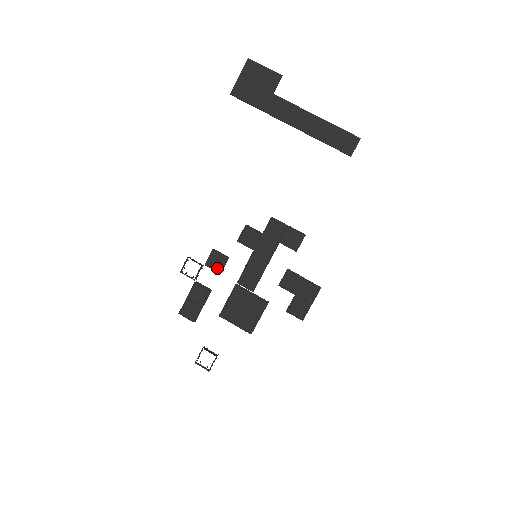
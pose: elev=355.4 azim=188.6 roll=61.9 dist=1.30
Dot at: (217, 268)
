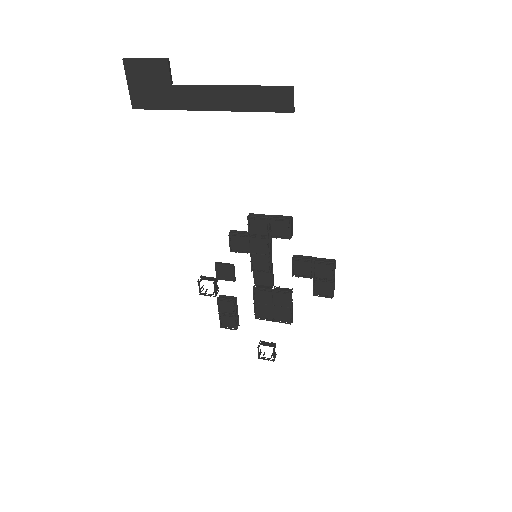
Dot at: (229, 278)
